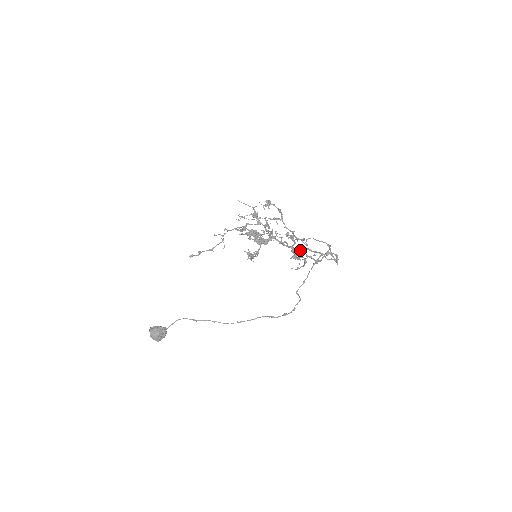
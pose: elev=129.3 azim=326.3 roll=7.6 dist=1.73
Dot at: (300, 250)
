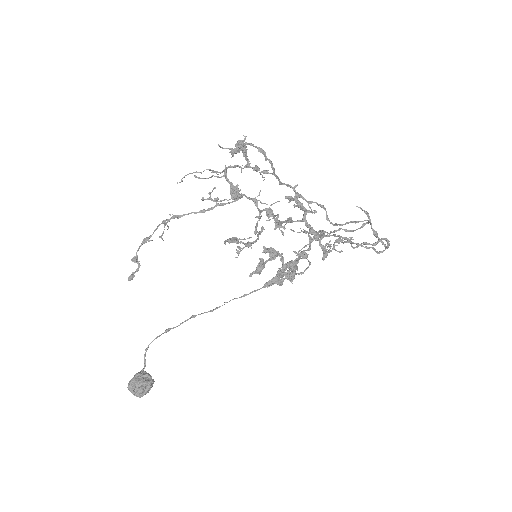
Dot at: (328, 236)
